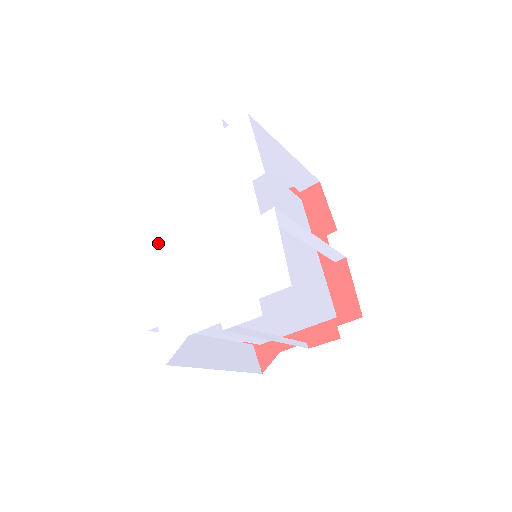
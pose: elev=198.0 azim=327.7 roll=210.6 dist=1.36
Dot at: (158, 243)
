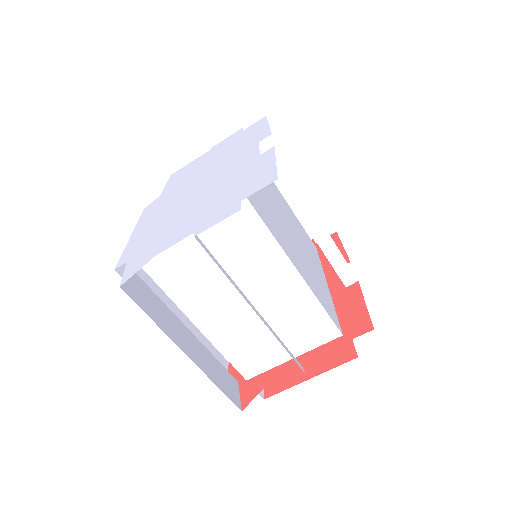
Dot at: (156, 210)
